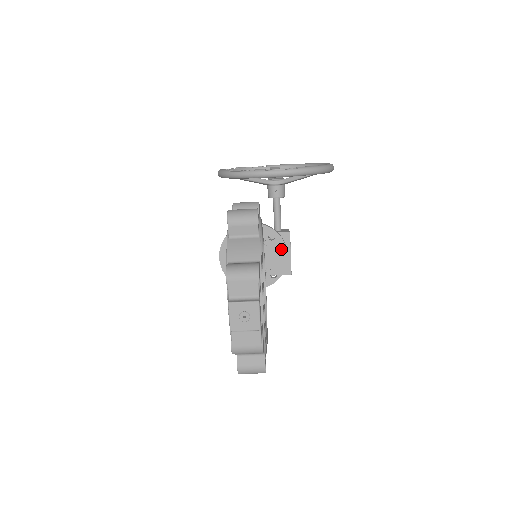
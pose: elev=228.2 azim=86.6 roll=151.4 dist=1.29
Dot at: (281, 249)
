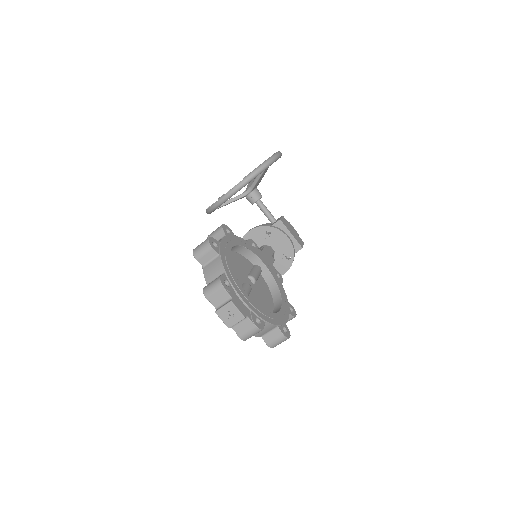
Dot at: (280, 236)
